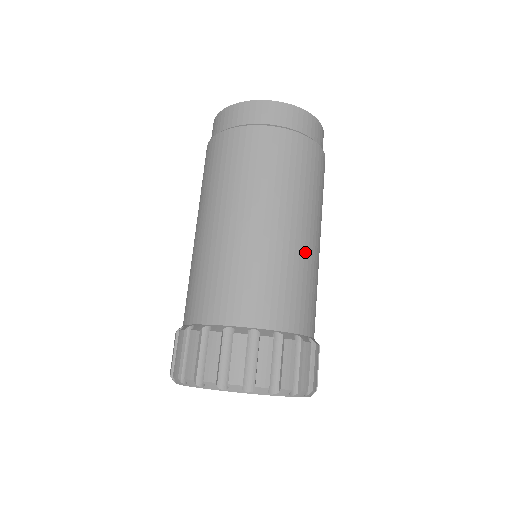
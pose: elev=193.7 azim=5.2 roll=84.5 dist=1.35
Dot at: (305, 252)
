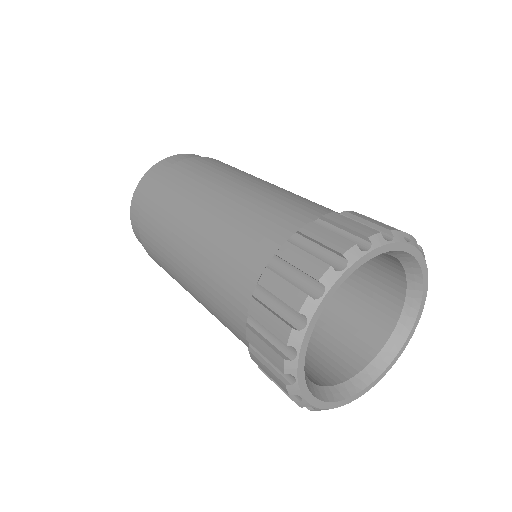
Dot at: (253, 191)
